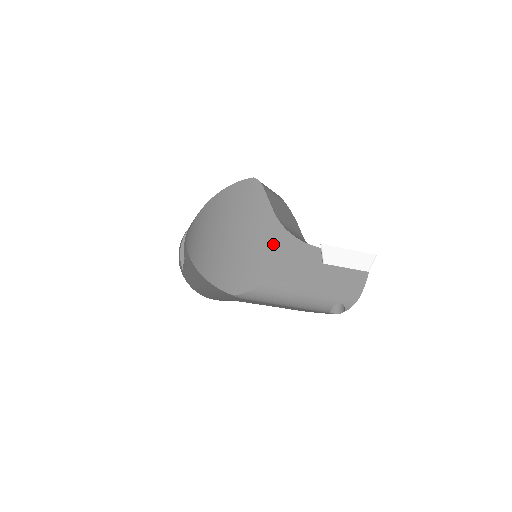
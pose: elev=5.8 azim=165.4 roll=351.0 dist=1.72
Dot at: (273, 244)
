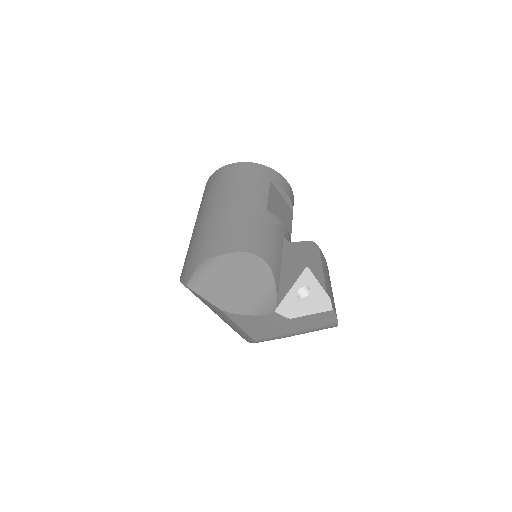
Dot at: (240, 324)
